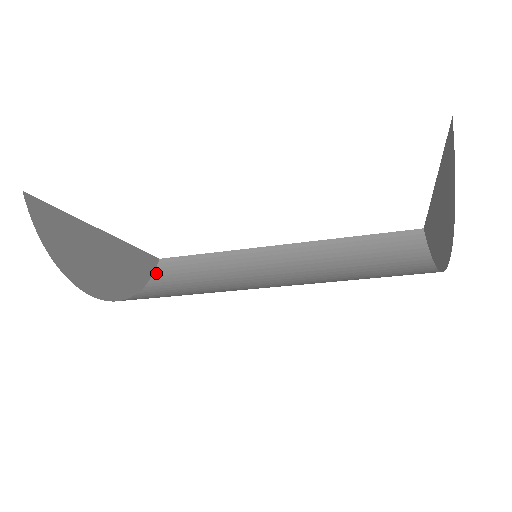
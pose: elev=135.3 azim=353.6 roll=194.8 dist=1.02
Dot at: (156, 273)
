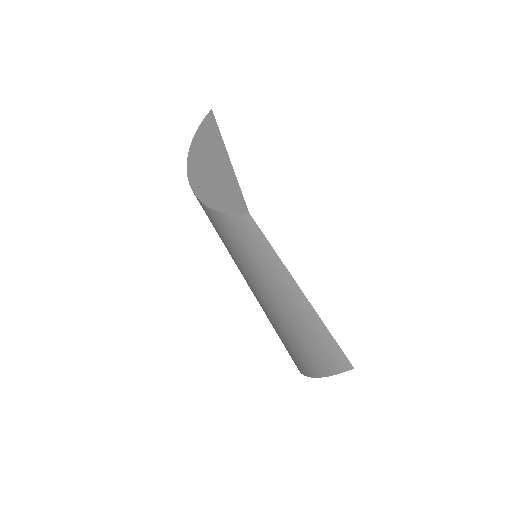
Dot at: (237, 215)
